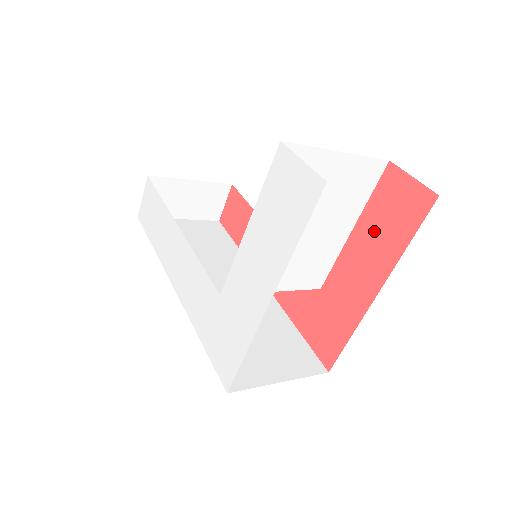
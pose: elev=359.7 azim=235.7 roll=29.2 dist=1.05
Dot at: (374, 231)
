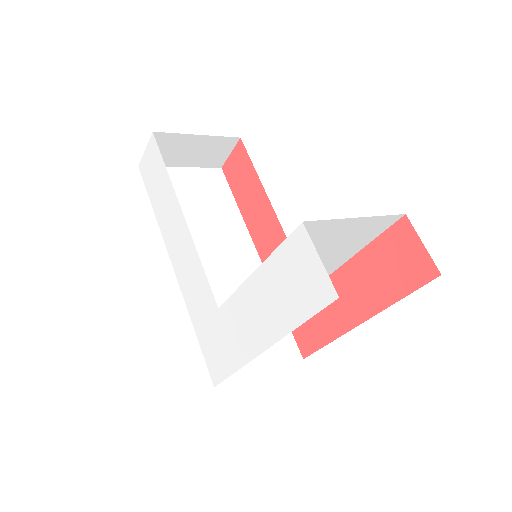
Dot at: (373, 270)
